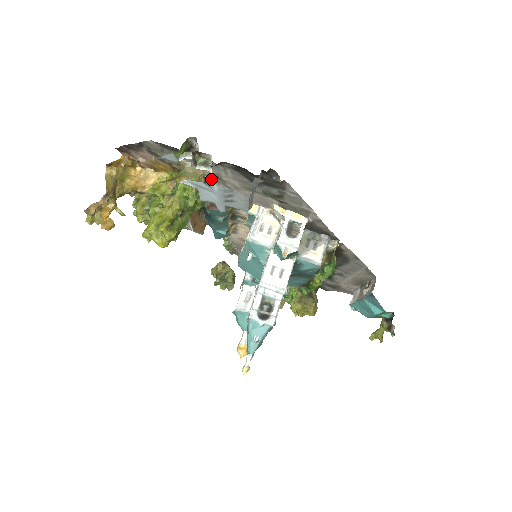
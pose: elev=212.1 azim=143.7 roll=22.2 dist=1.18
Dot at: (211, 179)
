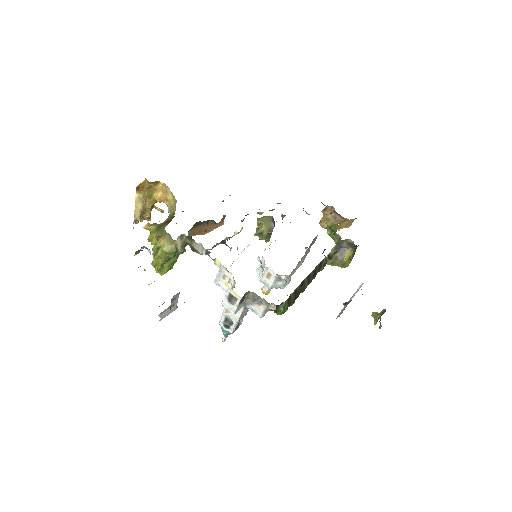
Dot at: (186, 237)
